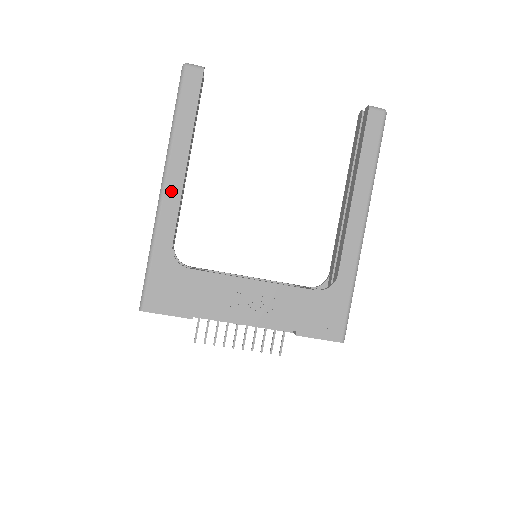
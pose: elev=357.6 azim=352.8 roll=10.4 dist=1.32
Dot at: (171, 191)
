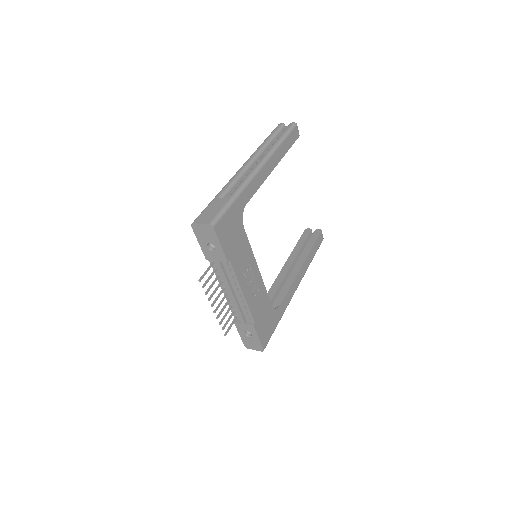
Dot at: (262, 174)
